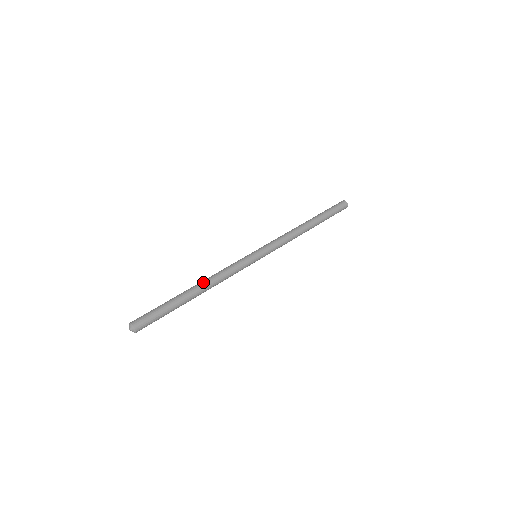
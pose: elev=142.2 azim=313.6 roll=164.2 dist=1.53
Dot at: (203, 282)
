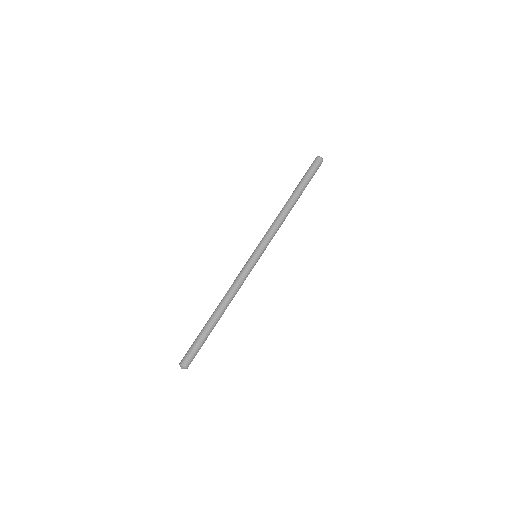
Dot at: (220, 303)
